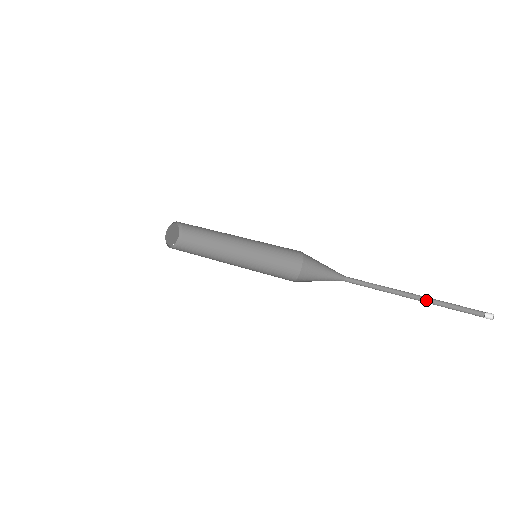
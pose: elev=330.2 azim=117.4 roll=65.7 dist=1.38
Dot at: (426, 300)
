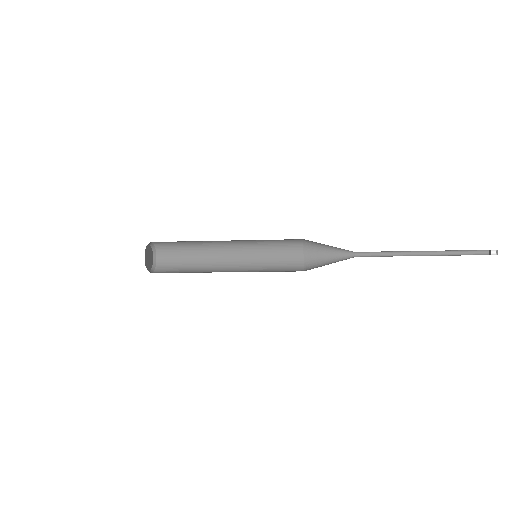
Dot at: (436, 254)
